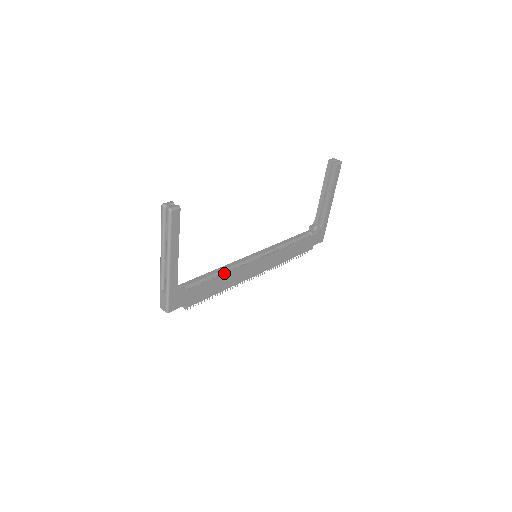
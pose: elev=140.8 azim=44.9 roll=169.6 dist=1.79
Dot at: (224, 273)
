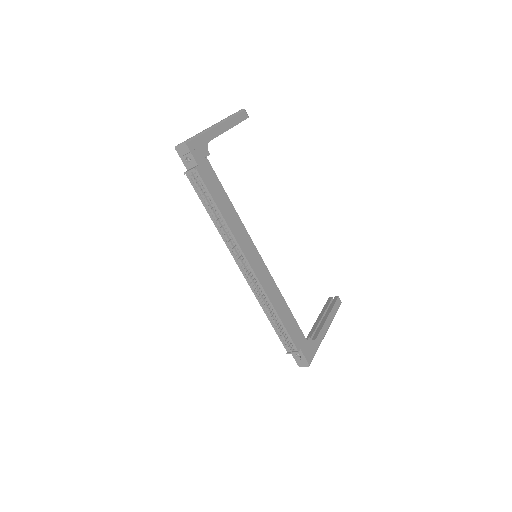
Dot at: occluded
